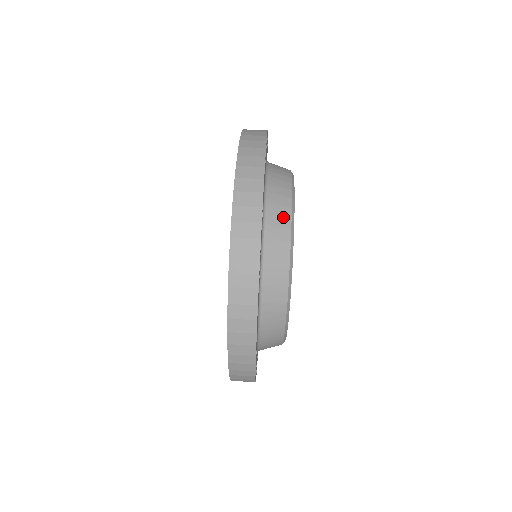
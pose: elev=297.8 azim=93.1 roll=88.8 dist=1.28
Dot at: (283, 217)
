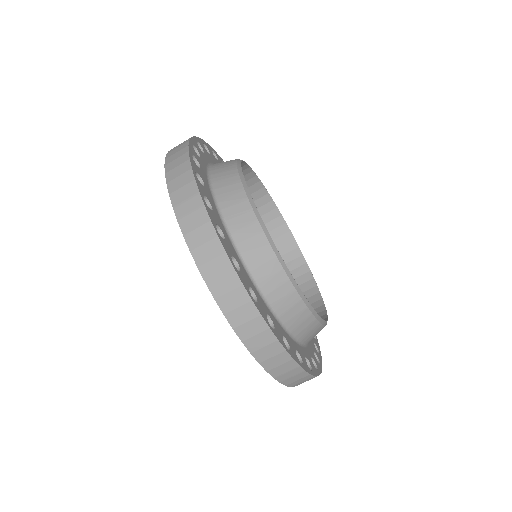
Dot at: (282, 286)
